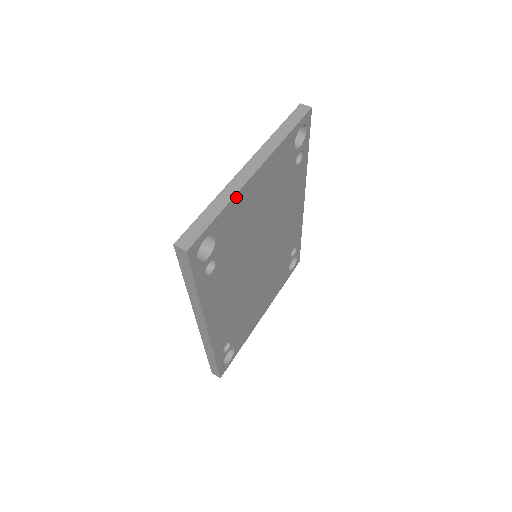
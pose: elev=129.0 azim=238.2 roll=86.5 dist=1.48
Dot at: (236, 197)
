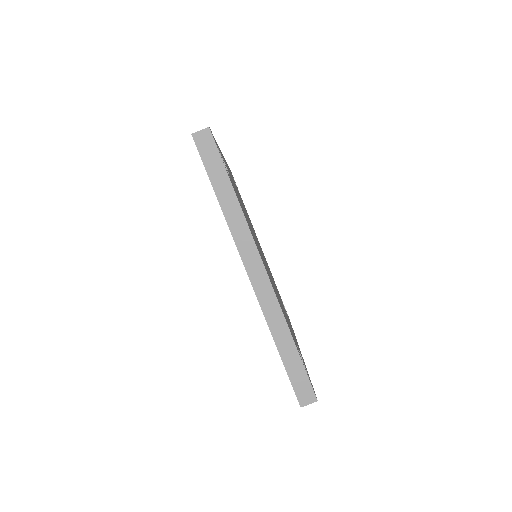
Dot at: (282, 311)
